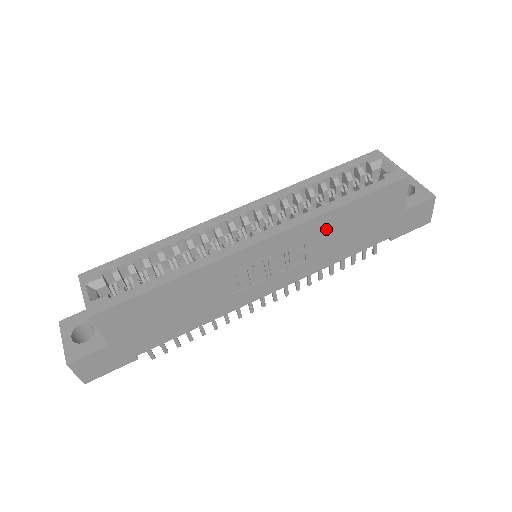
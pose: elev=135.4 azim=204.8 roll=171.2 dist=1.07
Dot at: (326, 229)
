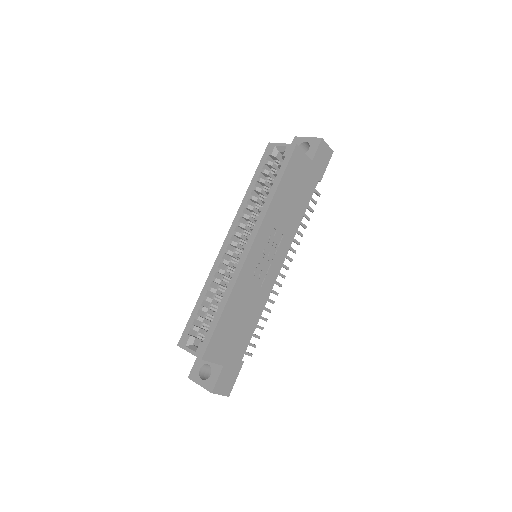
Dot at: (278, 211)
